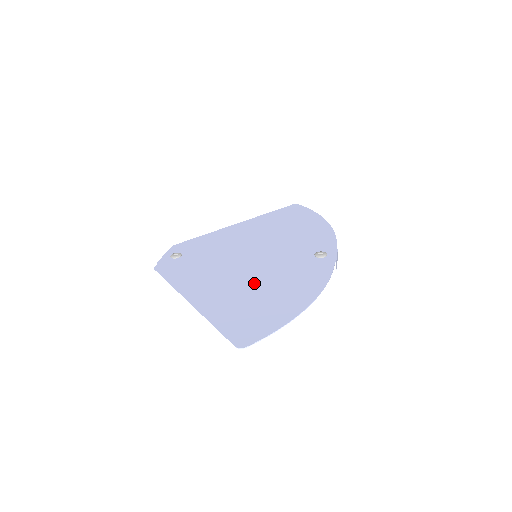
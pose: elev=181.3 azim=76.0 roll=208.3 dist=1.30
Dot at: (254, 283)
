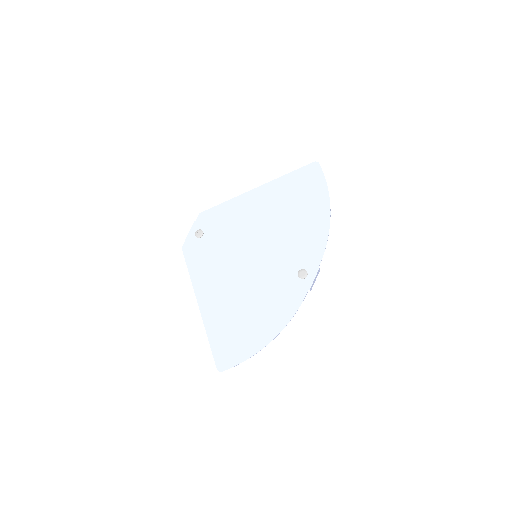
Dot at: (244, 298)
